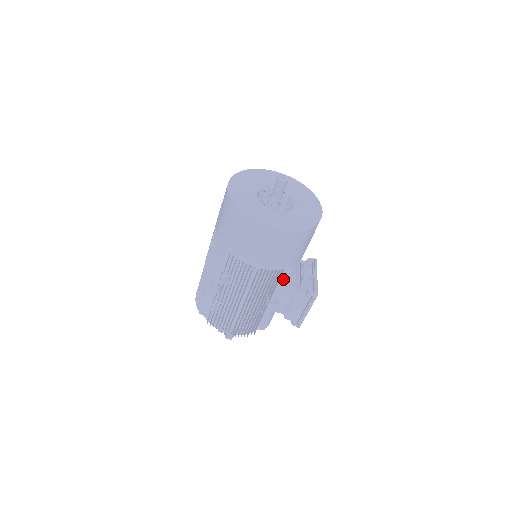
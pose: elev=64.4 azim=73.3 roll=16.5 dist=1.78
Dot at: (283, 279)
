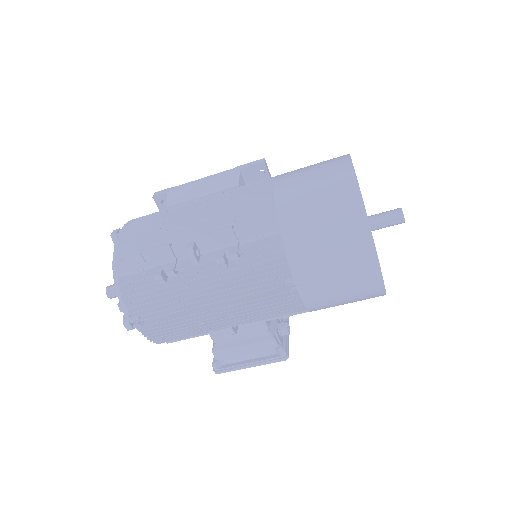
Dot at: occluded
